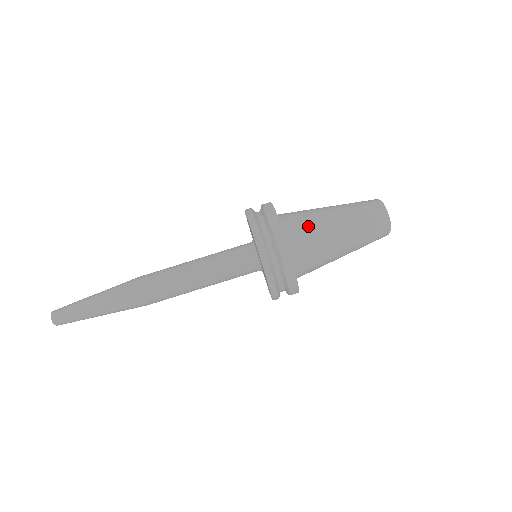
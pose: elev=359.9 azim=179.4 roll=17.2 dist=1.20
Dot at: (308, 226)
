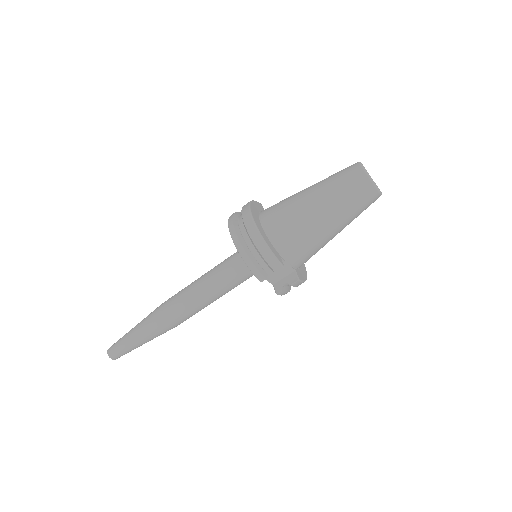
Dot at: (282, 202)
